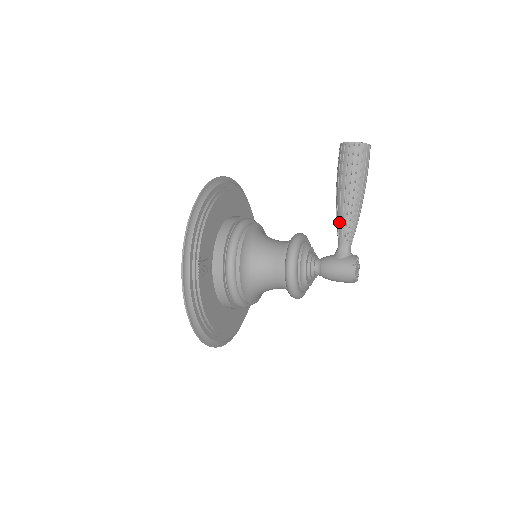
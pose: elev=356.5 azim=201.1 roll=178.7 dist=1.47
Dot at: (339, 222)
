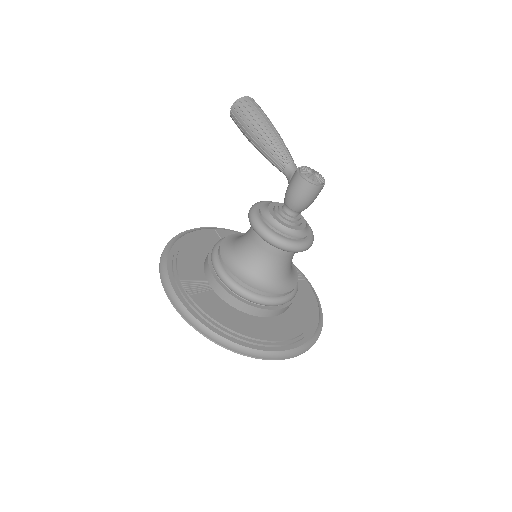
Dot at: (269, 161)
